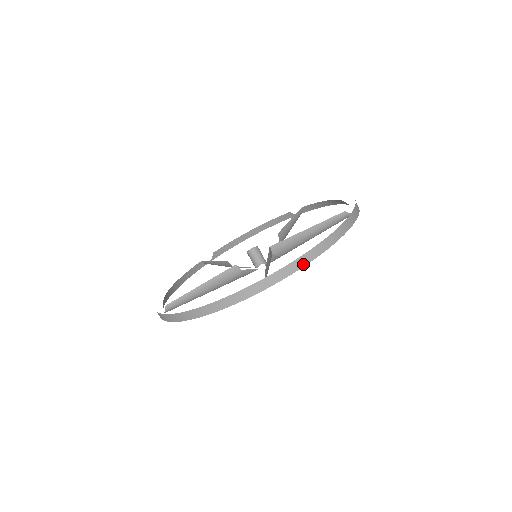
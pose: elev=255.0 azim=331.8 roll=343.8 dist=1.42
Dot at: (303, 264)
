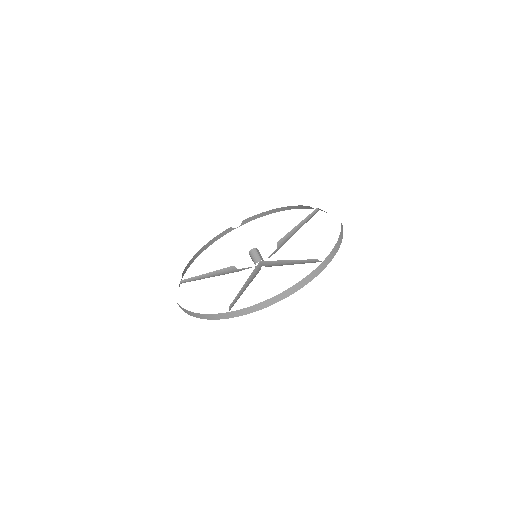
Dot at: (342, 238)
